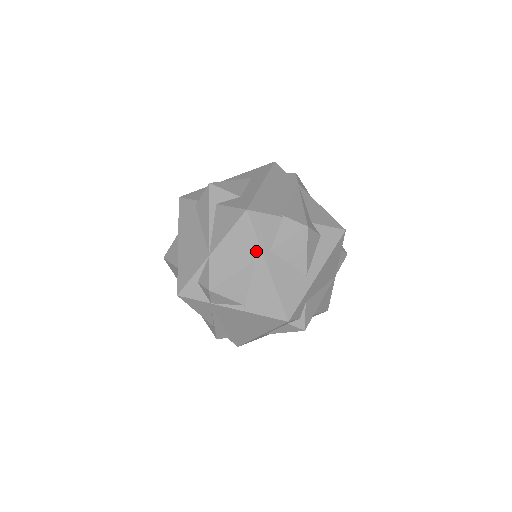
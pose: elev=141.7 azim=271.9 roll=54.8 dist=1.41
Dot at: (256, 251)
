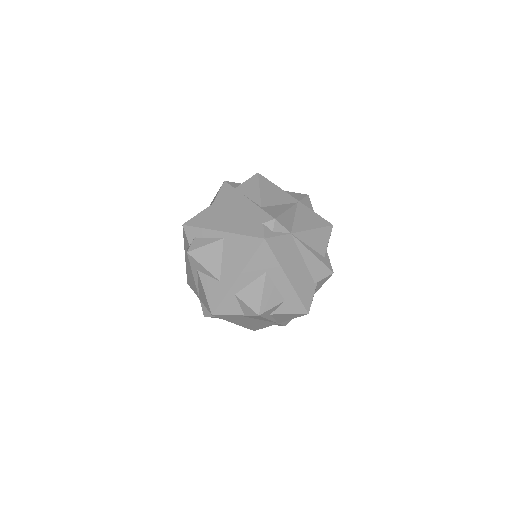
Dot at: occluded
